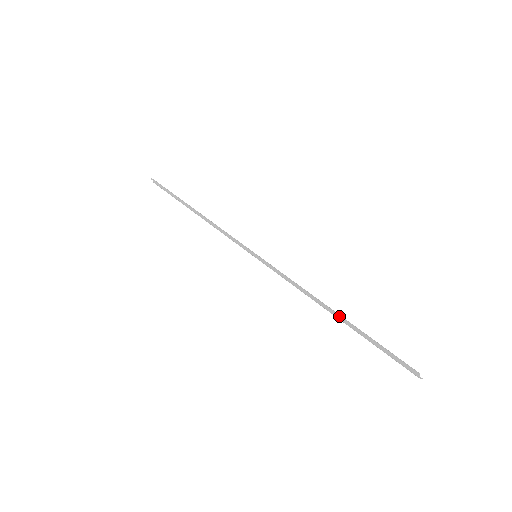
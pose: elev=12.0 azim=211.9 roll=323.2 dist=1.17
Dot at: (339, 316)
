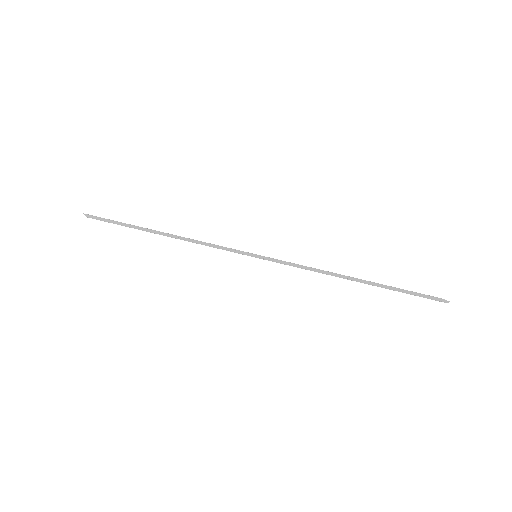
Dot at: (363, 280)
